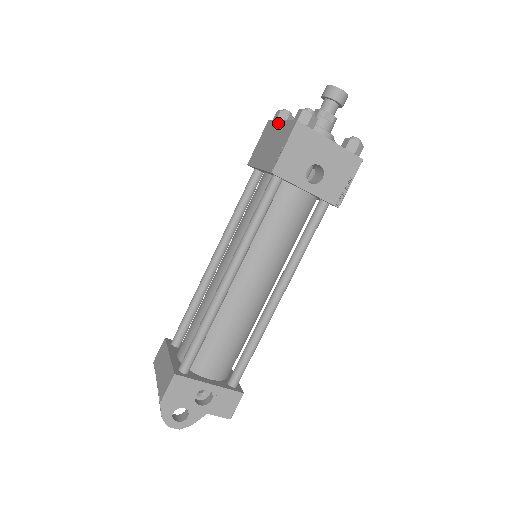
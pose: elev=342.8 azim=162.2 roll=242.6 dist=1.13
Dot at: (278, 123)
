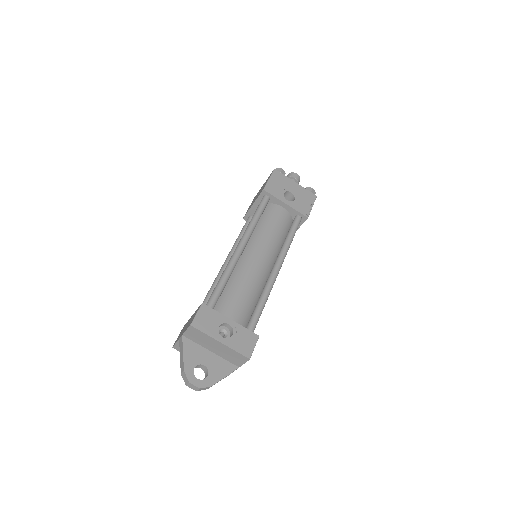
Dot at: (261, 187)
